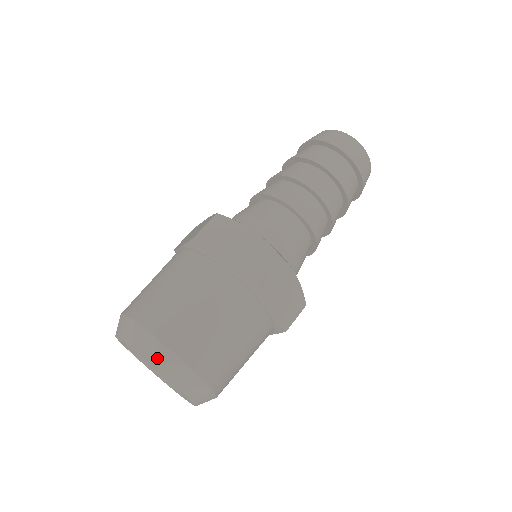
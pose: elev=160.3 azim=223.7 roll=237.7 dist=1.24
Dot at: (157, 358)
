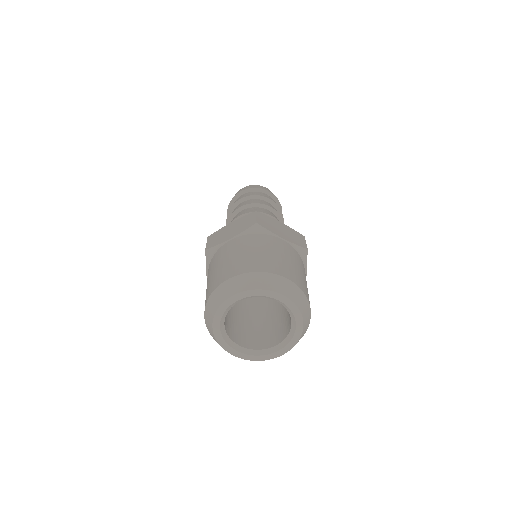
Dot at: (291, 293)
